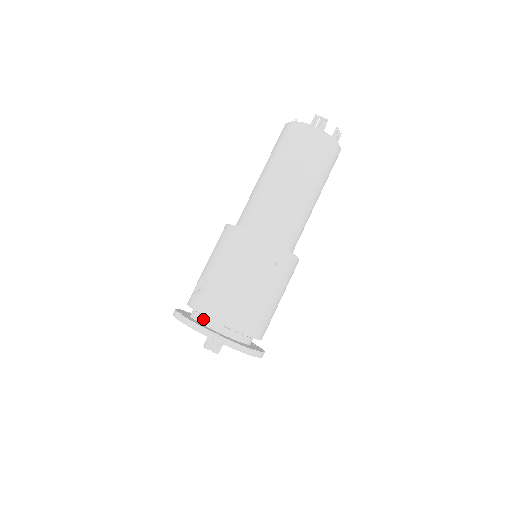
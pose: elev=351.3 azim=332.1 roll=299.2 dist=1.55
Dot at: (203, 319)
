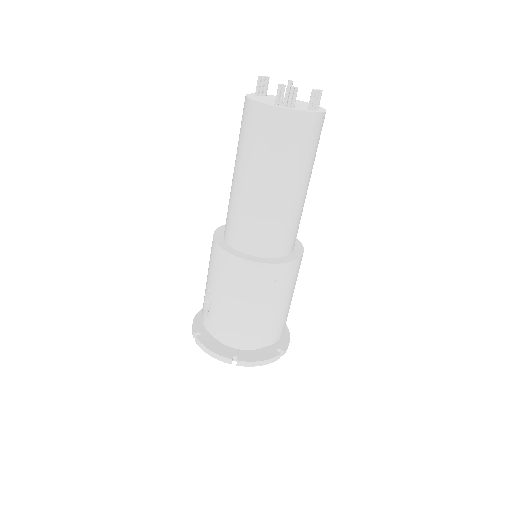
Dot at: occluded
